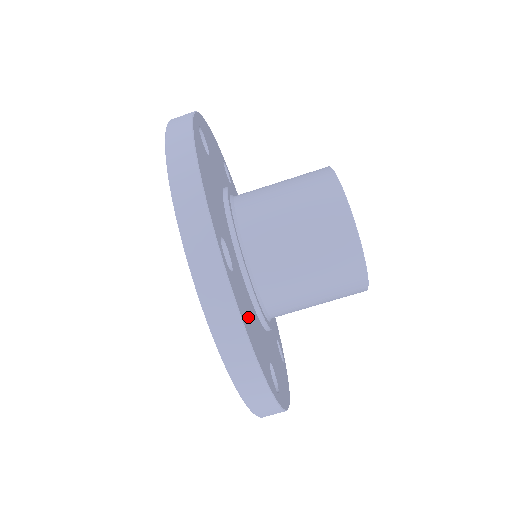
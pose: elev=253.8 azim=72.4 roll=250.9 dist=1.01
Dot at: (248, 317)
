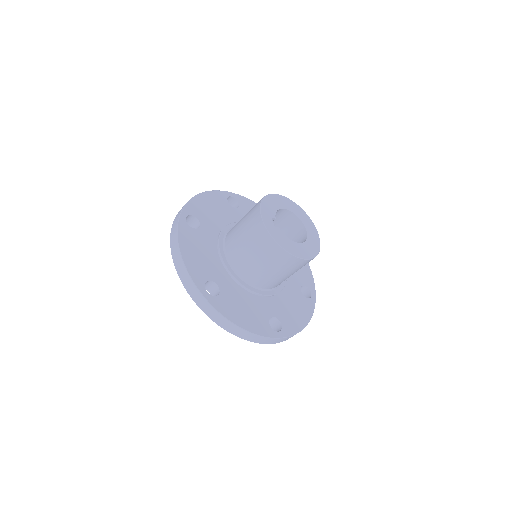
Dot at: (293, 315)
